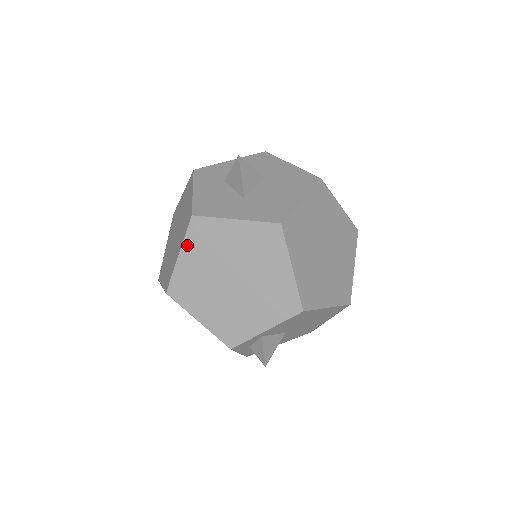
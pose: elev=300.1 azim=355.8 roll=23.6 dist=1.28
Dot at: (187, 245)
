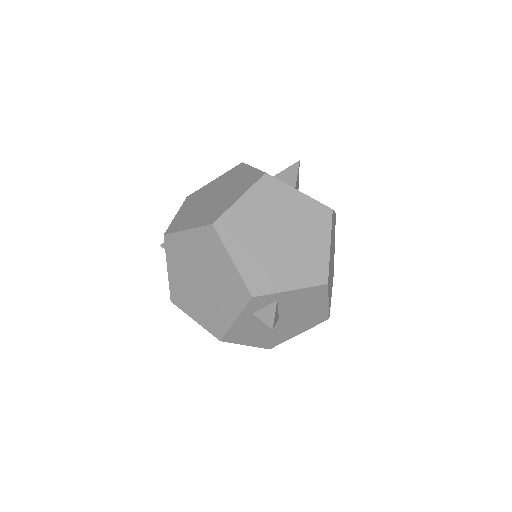
Dot at: (252, 193)
